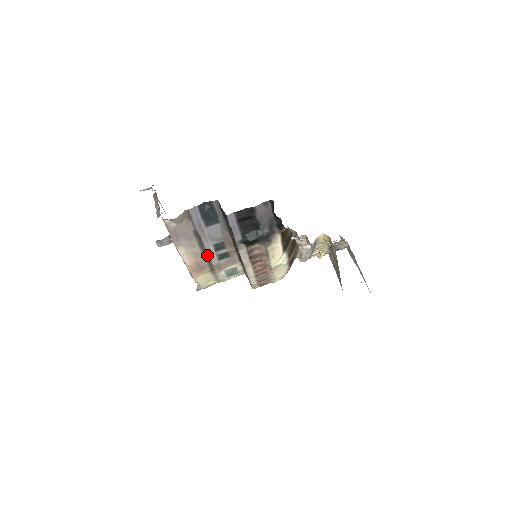
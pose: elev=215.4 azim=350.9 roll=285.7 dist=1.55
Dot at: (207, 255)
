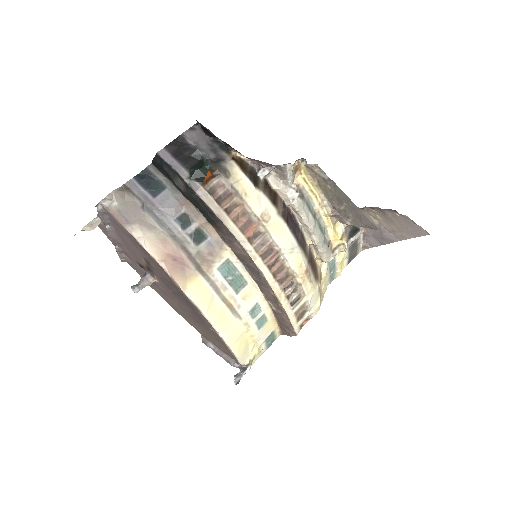
Dot at: (175, 237)
